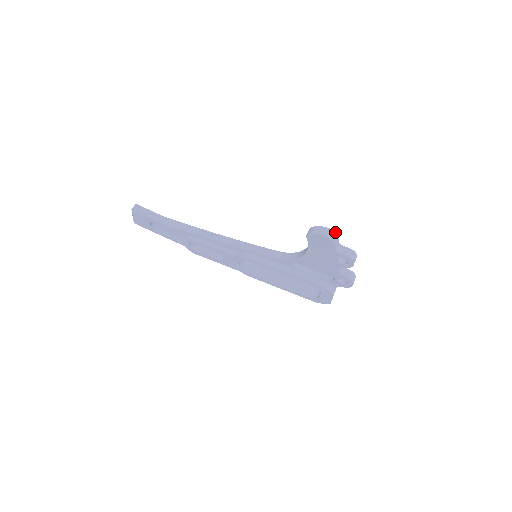
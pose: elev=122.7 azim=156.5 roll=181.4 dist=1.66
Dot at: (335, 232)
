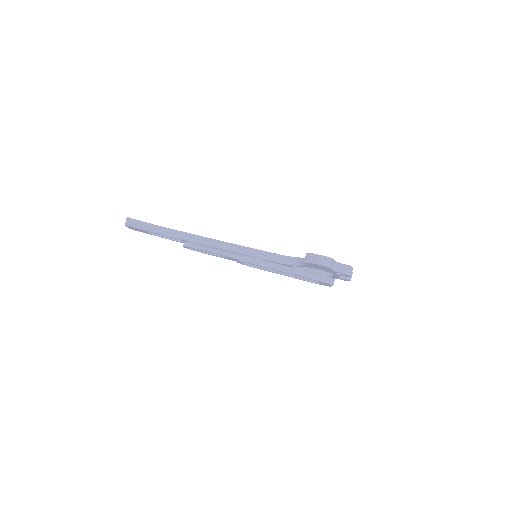
Dot at: (331, 259)
